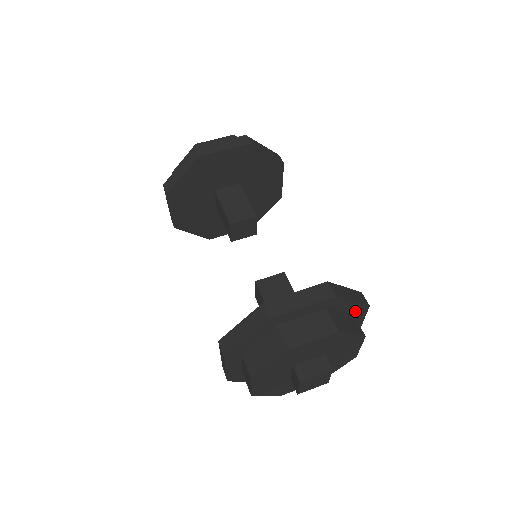
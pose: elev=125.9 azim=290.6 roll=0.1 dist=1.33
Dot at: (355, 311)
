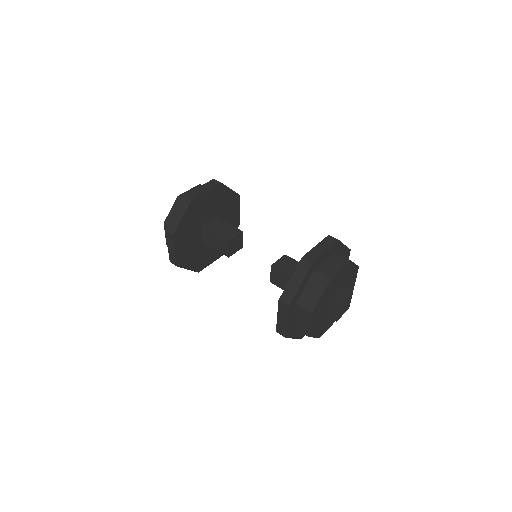
Dot at: (345, 255)
